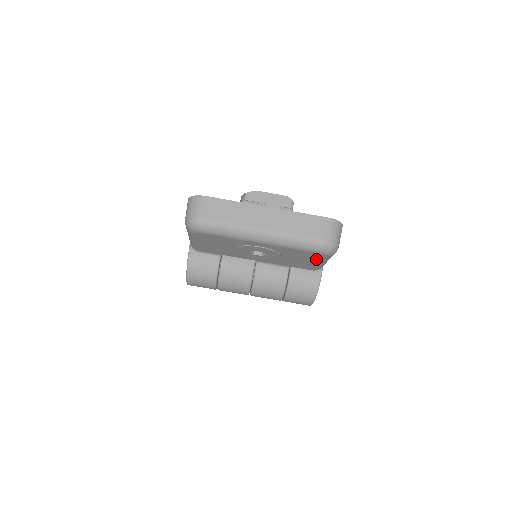
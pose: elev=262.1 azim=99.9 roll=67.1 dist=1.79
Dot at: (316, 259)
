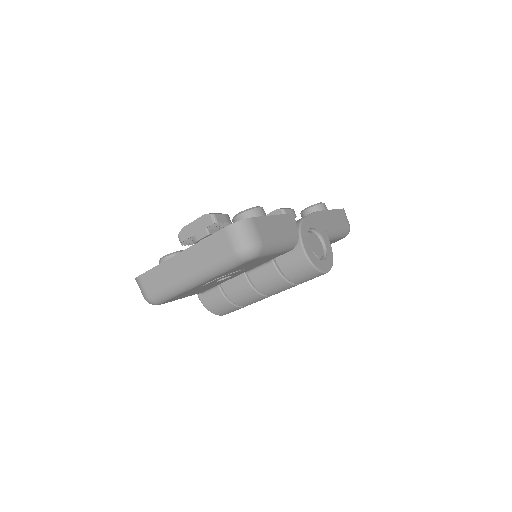
Dot at: (261, 258)
